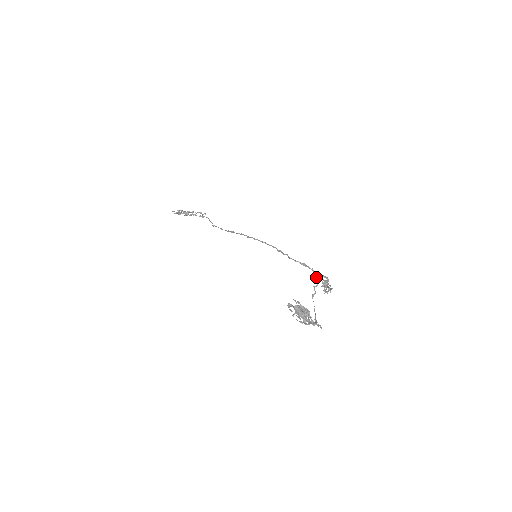
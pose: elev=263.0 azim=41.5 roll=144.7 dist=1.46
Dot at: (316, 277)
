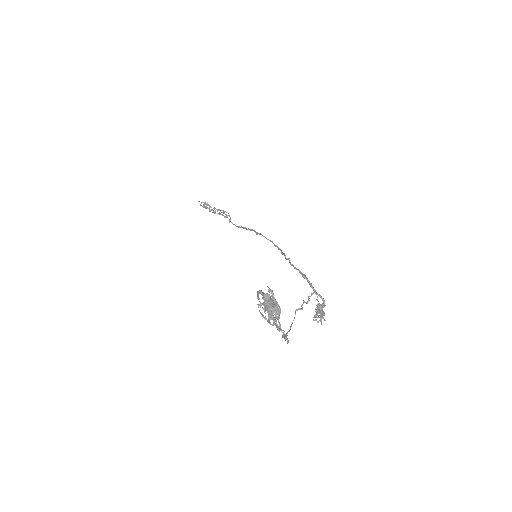
Dot at: (311, 293)
